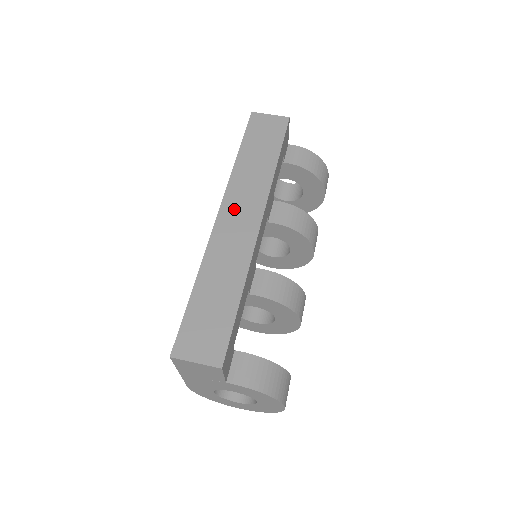
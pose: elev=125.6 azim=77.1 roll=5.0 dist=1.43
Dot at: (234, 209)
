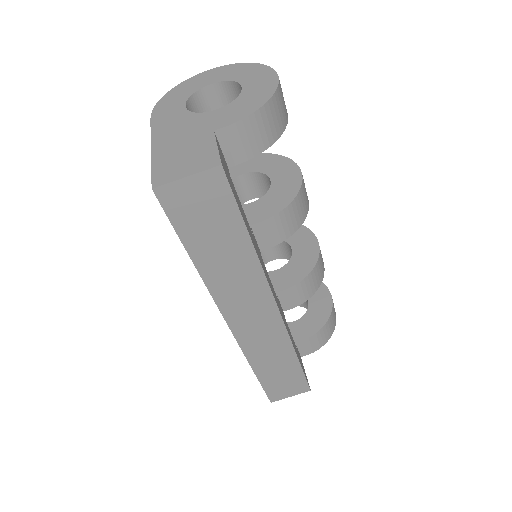
Dot at: (241, 315)
